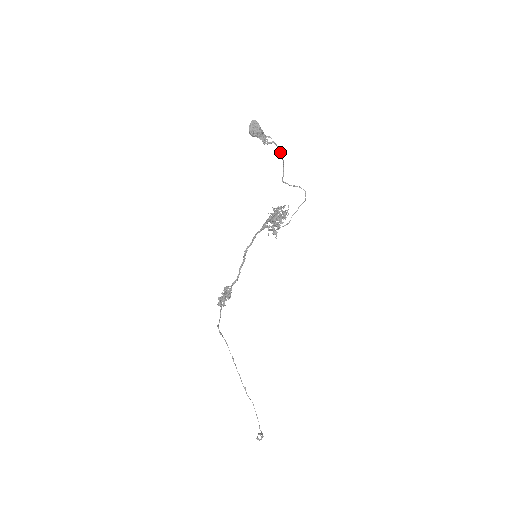
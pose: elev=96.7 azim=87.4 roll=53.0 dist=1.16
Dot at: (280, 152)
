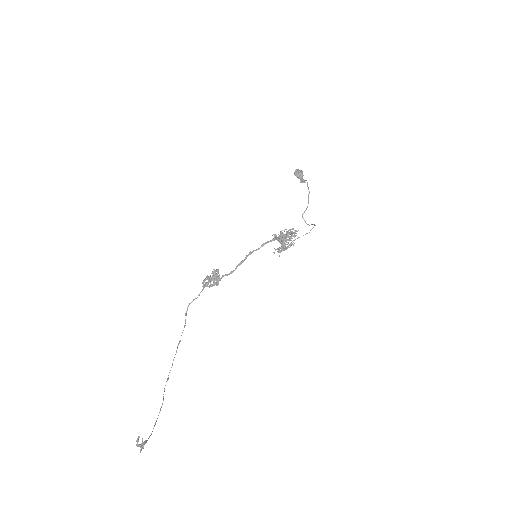
Dot at: (309, 193)
